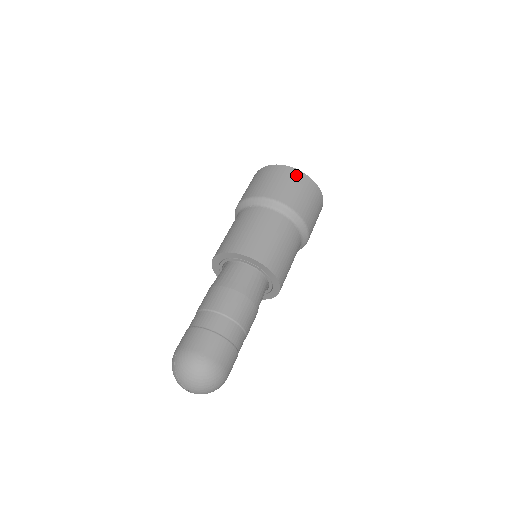
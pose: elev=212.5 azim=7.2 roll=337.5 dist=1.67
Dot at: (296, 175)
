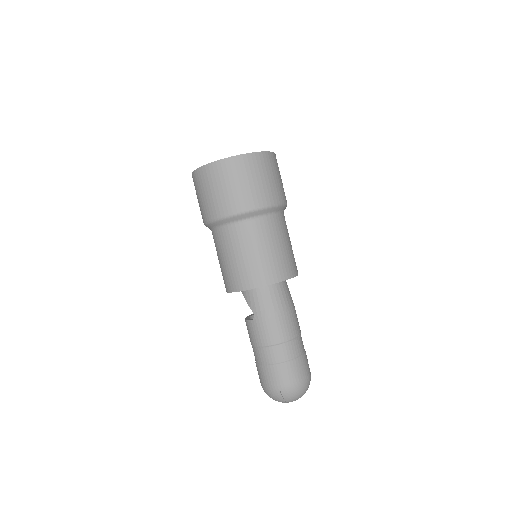
Dot at: (267, 160)
